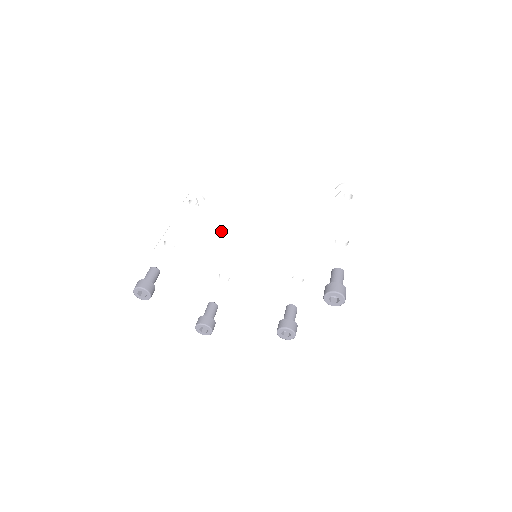
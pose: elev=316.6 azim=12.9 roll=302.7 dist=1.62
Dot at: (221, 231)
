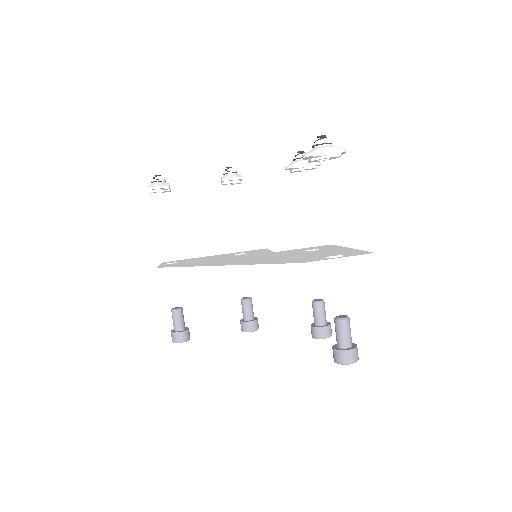
Dot at: occluded
